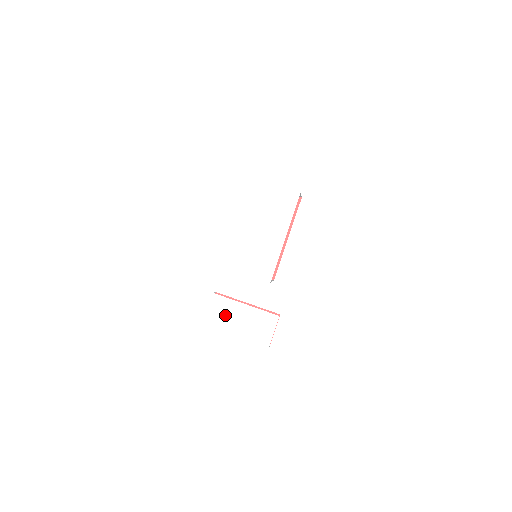
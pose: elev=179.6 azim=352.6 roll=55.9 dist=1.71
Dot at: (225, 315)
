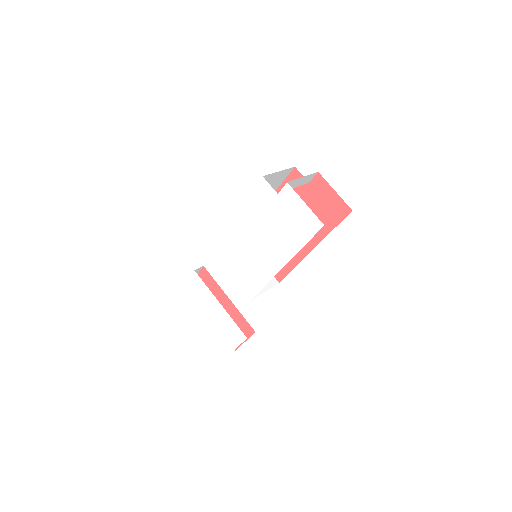
Dot at: (199, 298)
